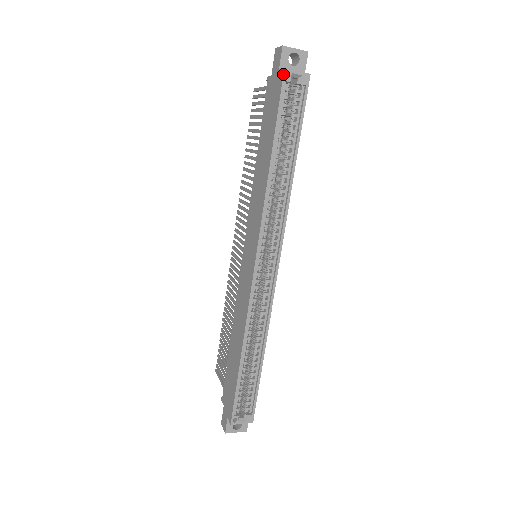
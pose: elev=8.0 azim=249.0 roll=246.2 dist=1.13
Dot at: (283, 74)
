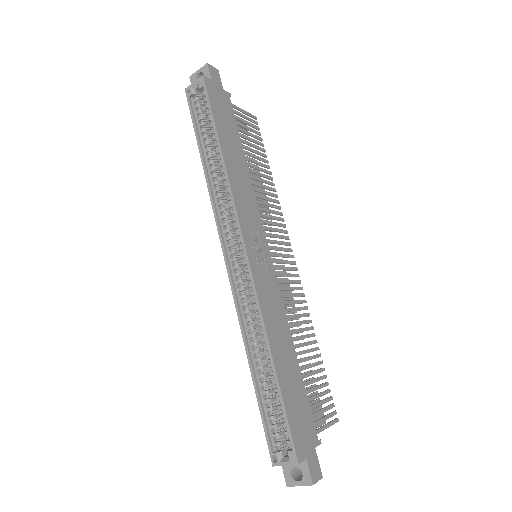
Dot at: occluded
